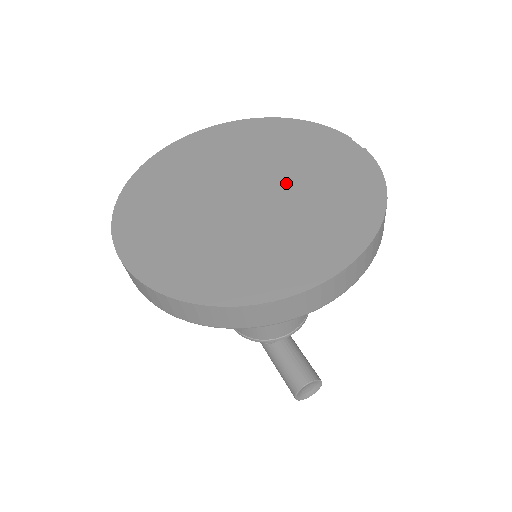
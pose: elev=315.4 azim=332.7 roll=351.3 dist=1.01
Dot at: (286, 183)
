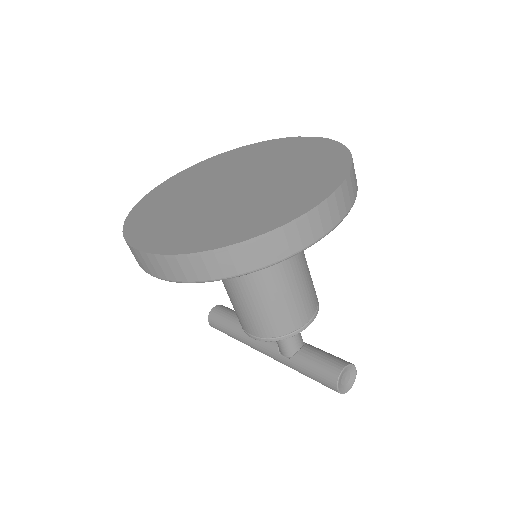
Dot at: (264, 170)
